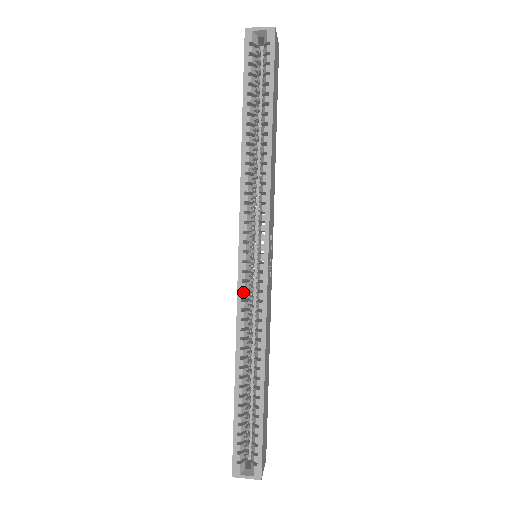
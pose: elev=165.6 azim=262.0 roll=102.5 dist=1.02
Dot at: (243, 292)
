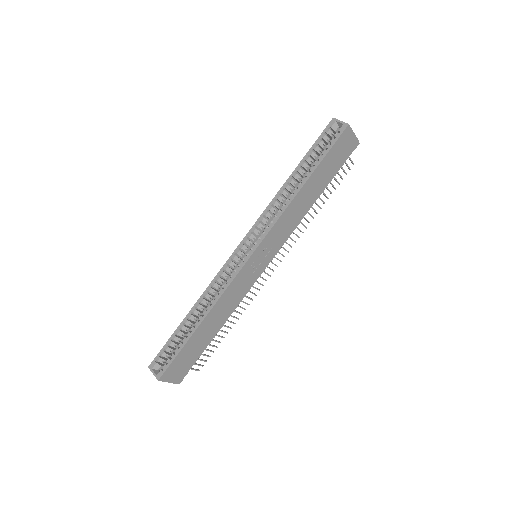
Dot at: (227, 266)
